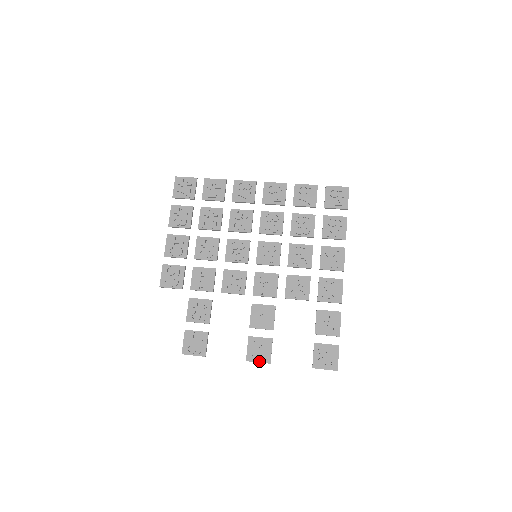
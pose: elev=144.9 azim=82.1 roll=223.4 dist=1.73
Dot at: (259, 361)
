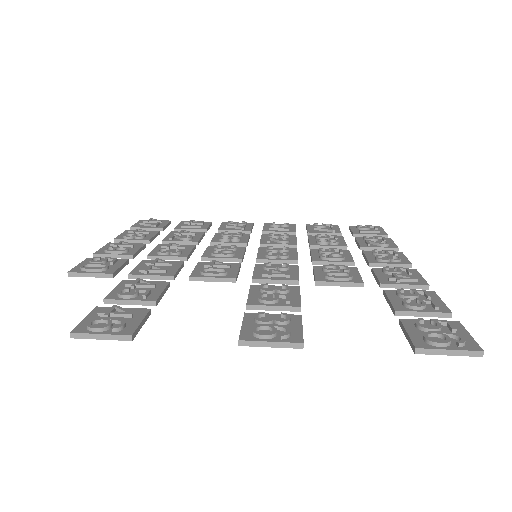
Dot at: (273, 339)
